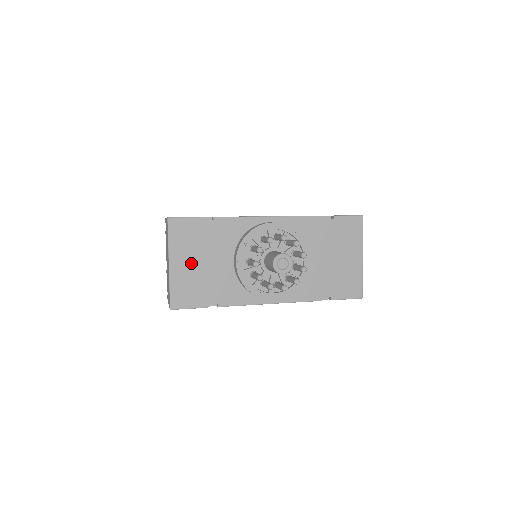
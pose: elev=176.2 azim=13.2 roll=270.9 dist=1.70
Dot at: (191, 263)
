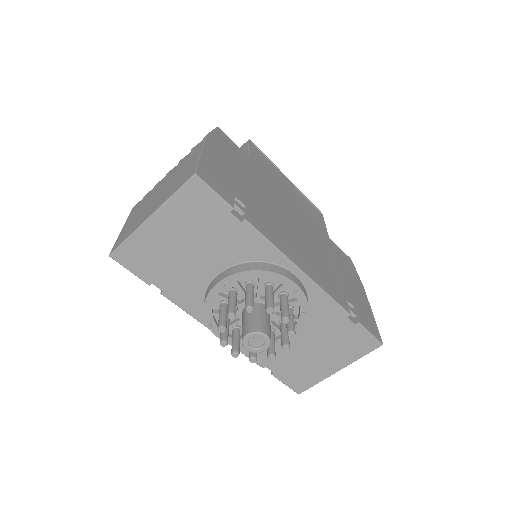
Dot at: (174, 237)
